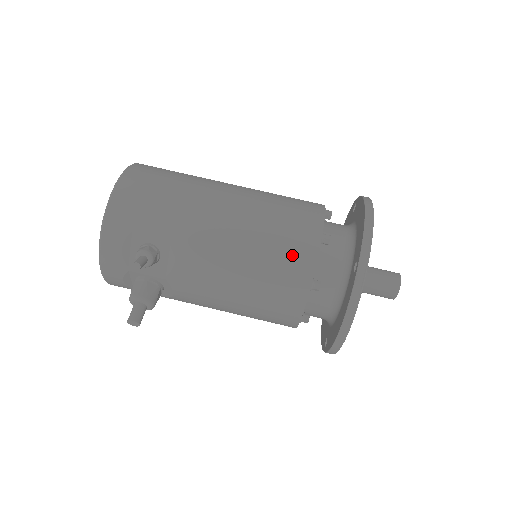
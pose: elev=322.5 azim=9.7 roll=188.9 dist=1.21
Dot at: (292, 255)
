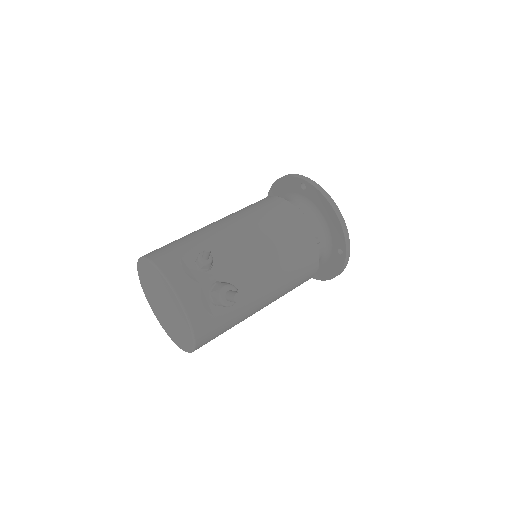
Dot at: (273, 206)
